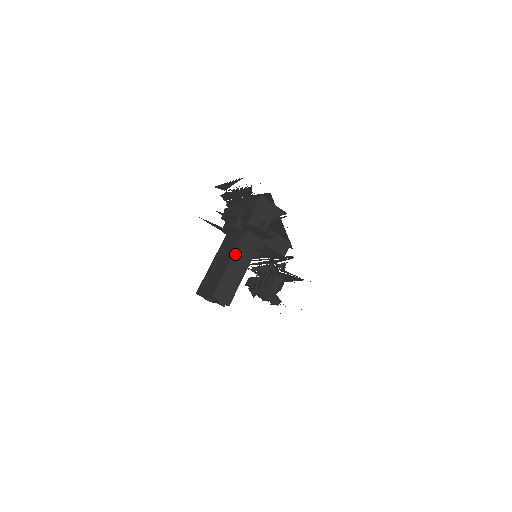
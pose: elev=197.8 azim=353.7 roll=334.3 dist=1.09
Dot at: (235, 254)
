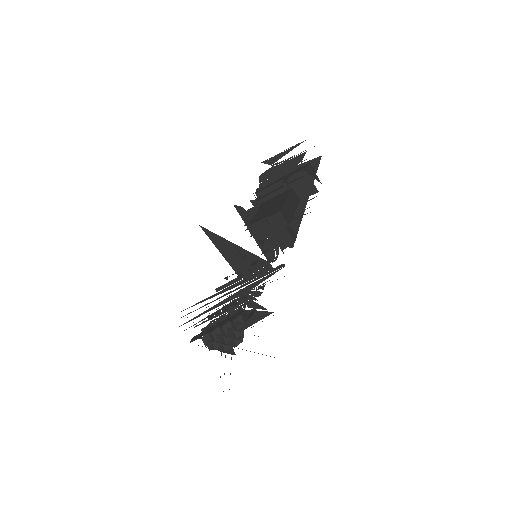
Dot at: (289, 196)
